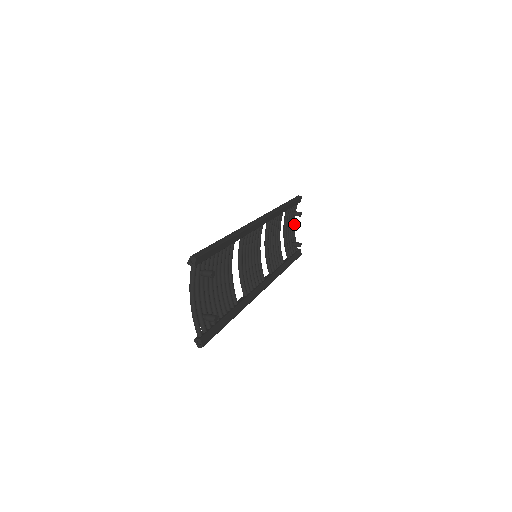
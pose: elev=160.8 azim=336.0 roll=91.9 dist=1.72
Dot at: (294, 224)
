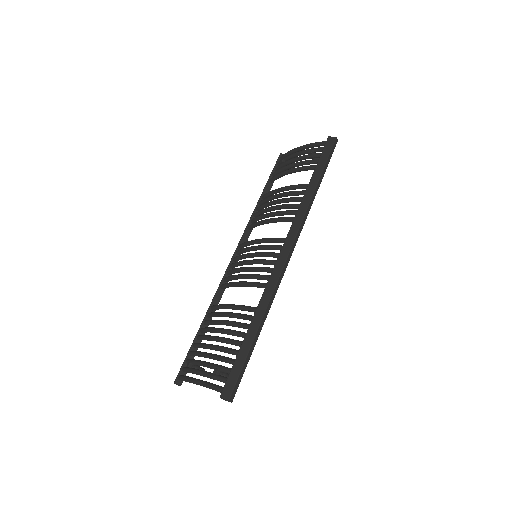
Dot at: (304, 149)
